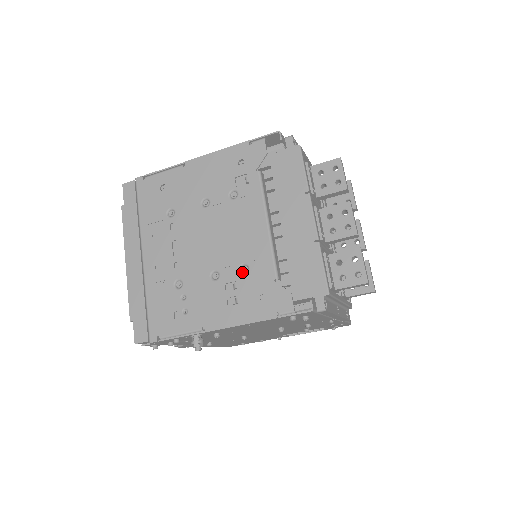
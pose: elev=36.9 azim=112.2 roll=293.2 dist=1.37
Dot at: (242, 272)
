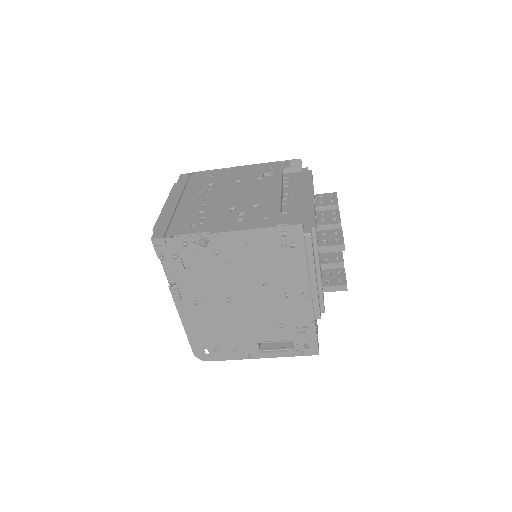
Dot at: (254, 208)
